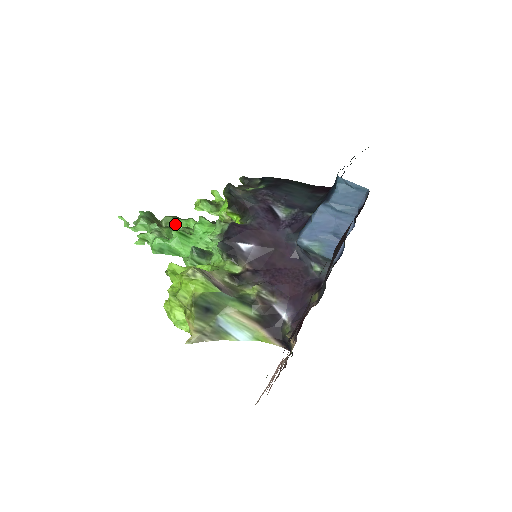
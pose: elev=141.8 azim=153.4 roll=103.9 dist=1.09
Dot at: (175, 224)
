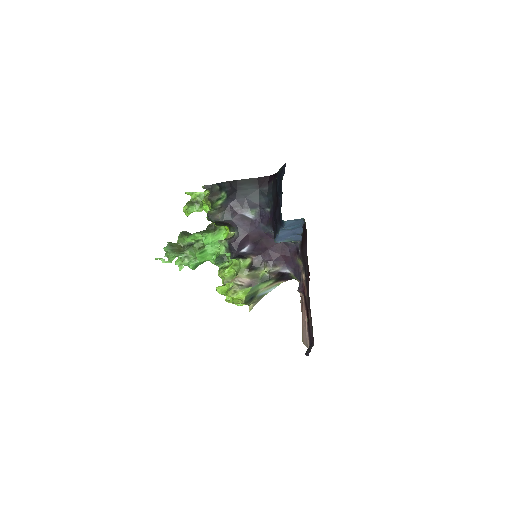
Dot at: (188, 241)
